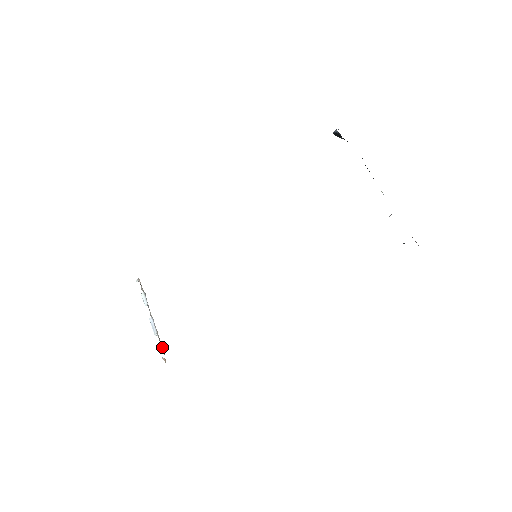
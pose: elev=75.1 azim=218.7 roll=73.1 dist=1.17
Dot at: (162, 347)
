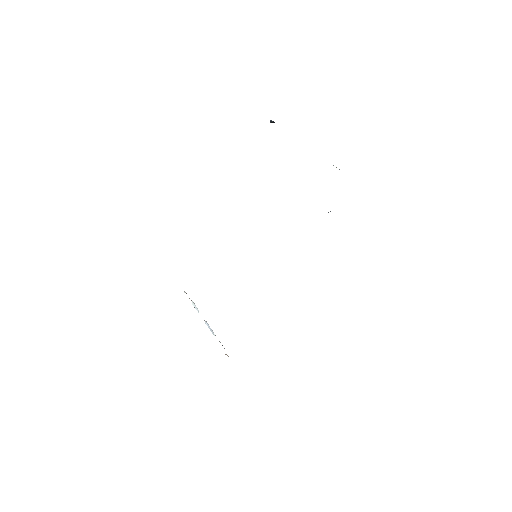
Dot at: (222, 345)
